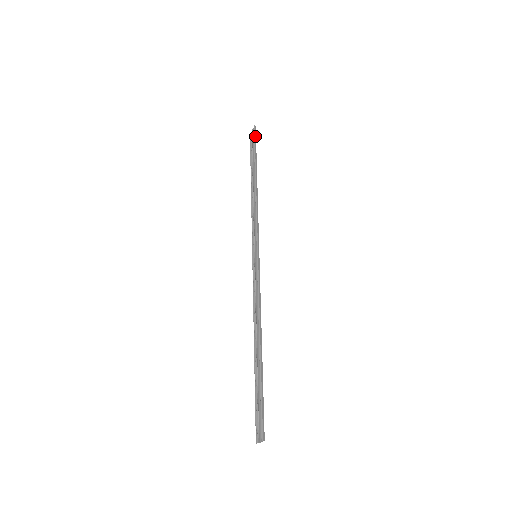
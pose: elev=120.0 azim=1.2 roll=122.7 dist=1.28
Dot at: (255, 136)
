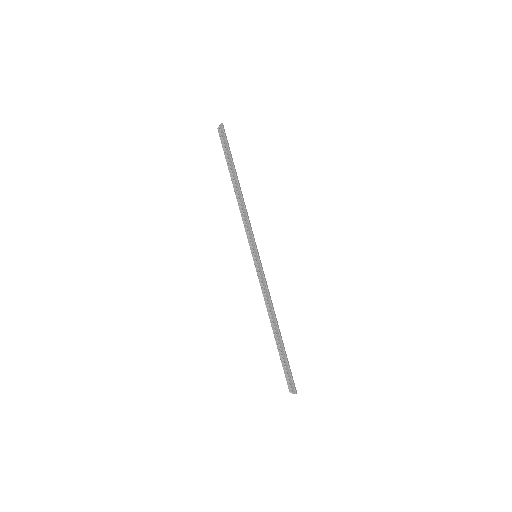
Dot at: (225, 135)
